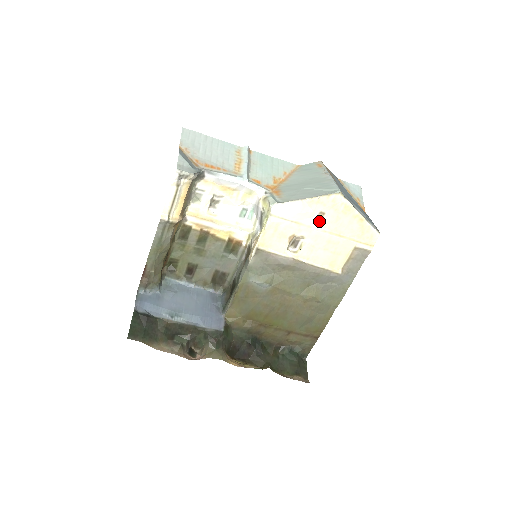
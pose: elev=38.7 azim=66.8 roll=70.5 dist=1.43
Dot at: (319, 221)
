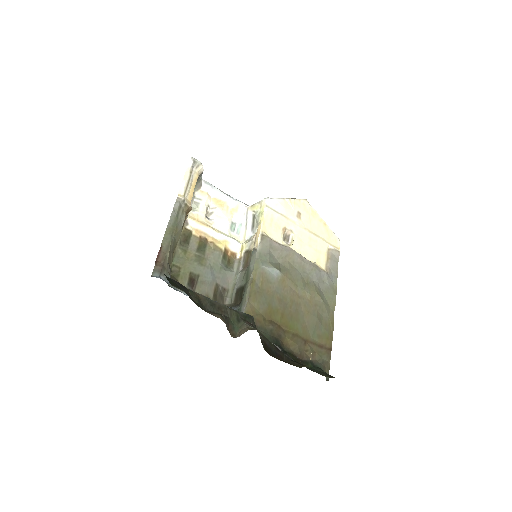
Dot at: (299, 219)
